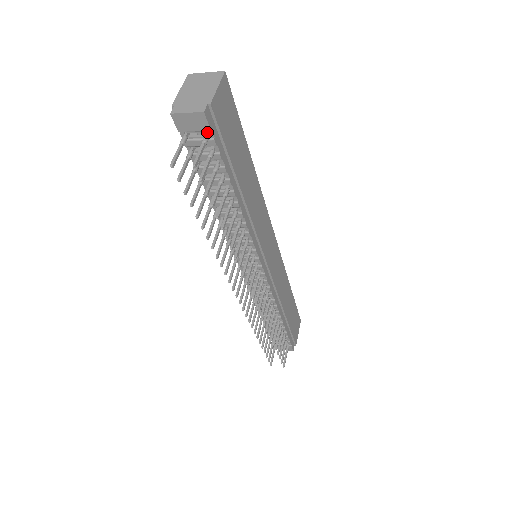
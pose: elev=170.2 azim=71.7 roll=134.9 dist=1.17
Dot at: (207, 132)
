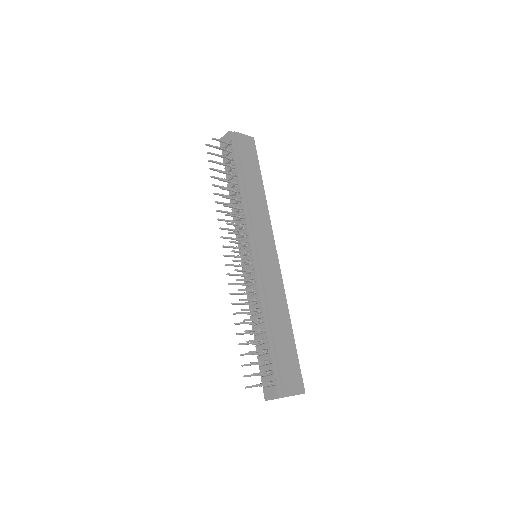
Dot at: (231, 143)
